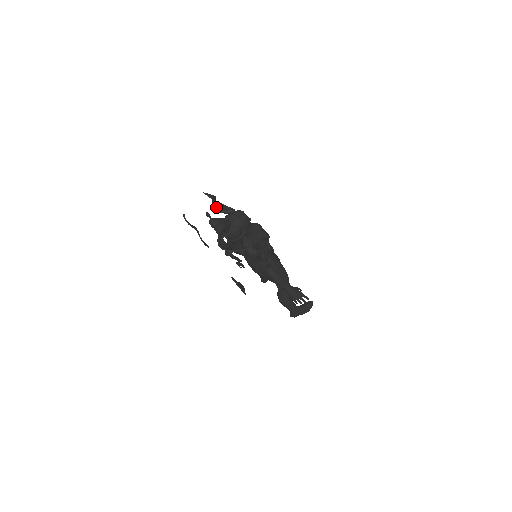
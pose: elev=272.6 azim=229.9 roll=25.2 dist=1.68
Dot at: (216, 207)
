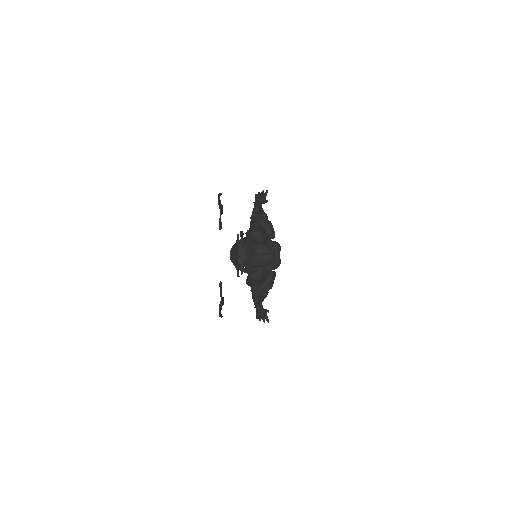
Dot at: occluded
